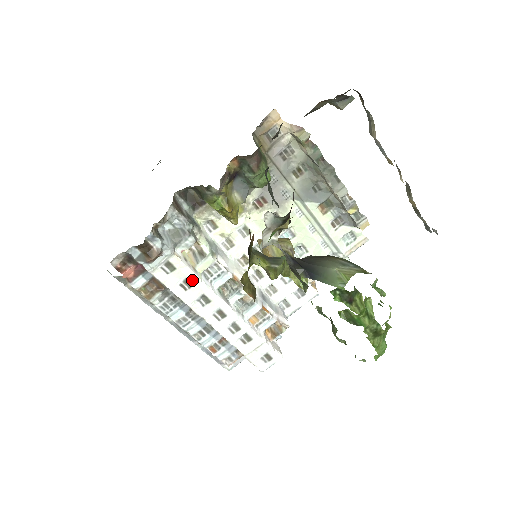
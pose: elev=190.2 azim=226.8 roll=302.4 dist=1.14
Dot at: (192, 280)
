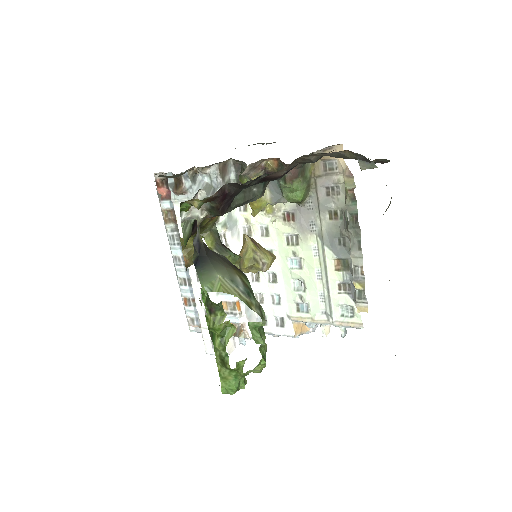
Dot at: occluded
